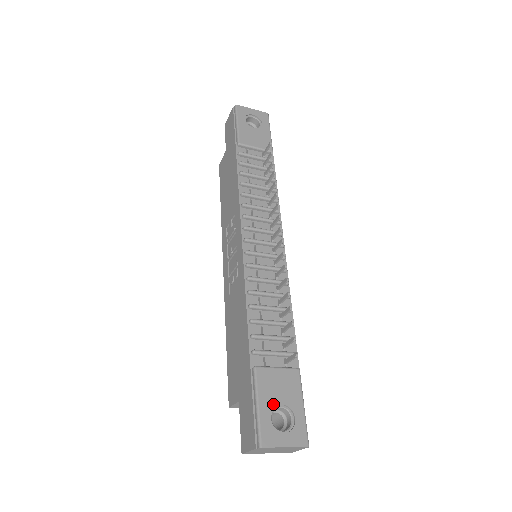
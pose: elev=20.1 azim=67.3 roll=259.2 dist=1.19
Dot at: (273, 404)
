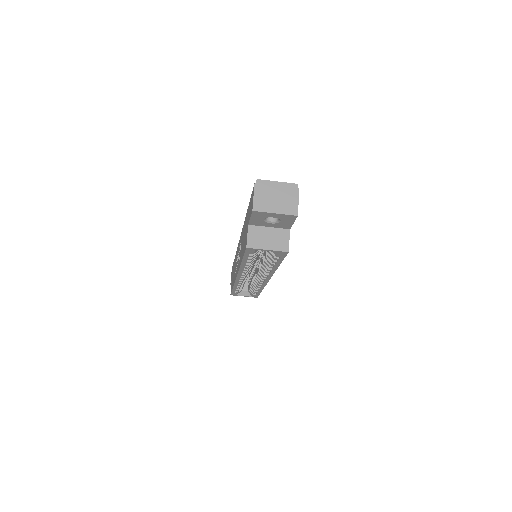
Dot at: occluded
